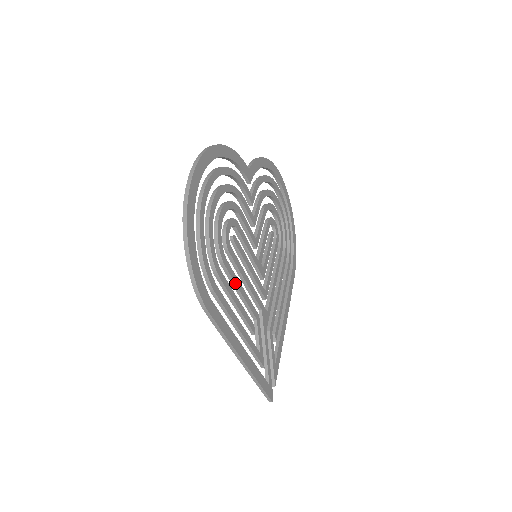
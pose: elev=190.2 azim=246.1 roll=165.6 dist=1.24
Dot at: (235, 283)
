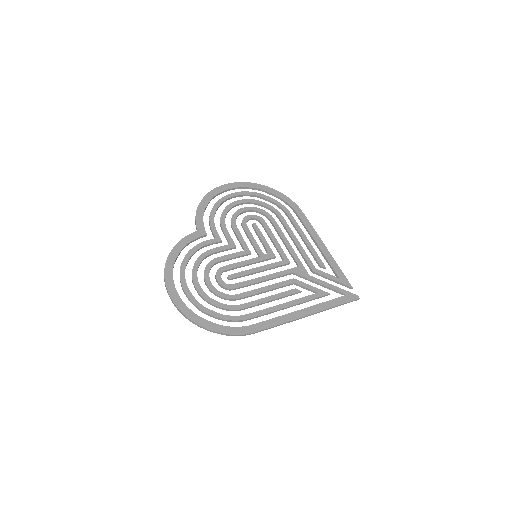
Dot at: (256, 294)
